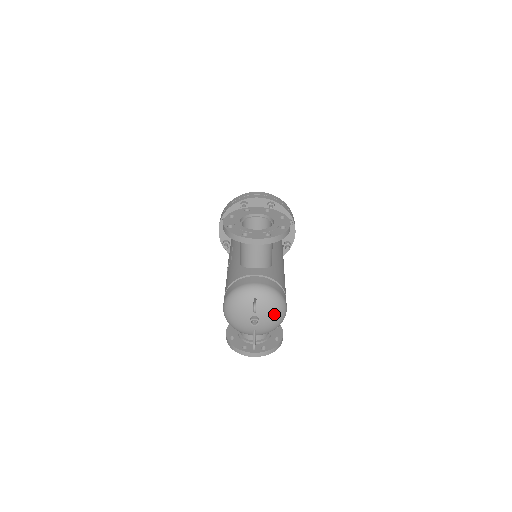
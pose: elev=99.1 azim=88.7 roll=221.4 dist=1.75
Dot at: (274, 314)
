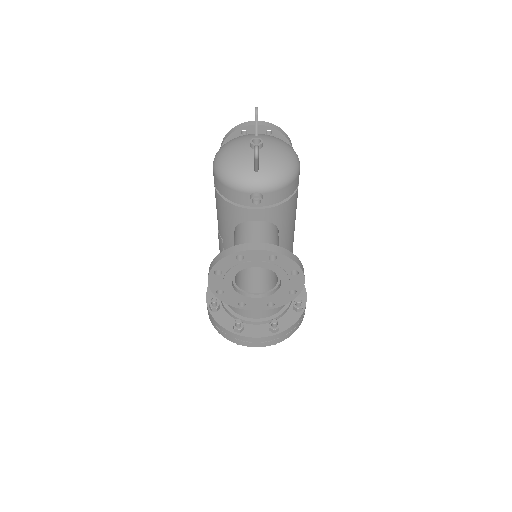
Dot at: (283, 147)
